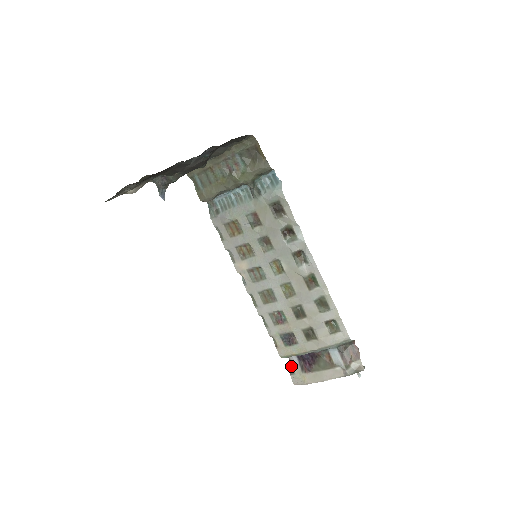
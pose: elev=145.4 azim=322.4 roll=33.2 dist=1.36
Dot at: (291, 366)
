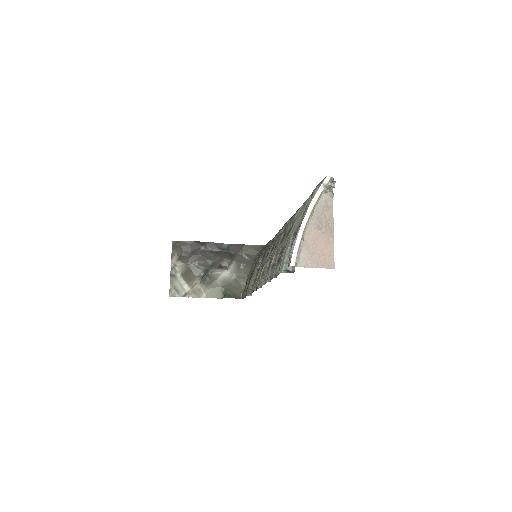
Dot at: occluded
